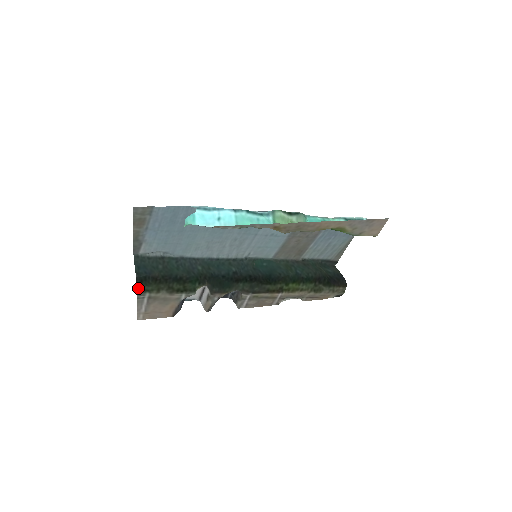
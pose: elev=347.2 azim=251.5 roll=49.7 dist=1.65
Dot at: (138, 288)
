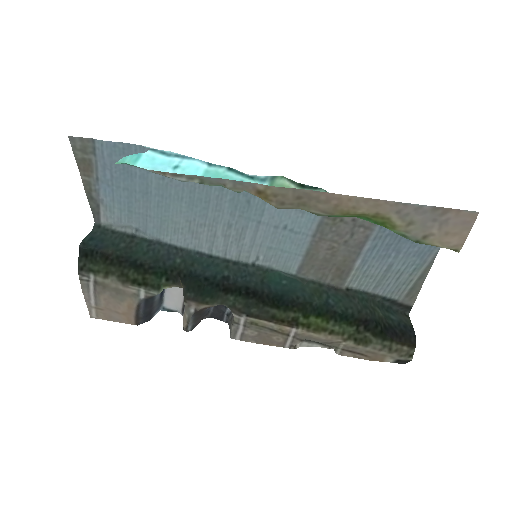
Dot at: (80, 264)
